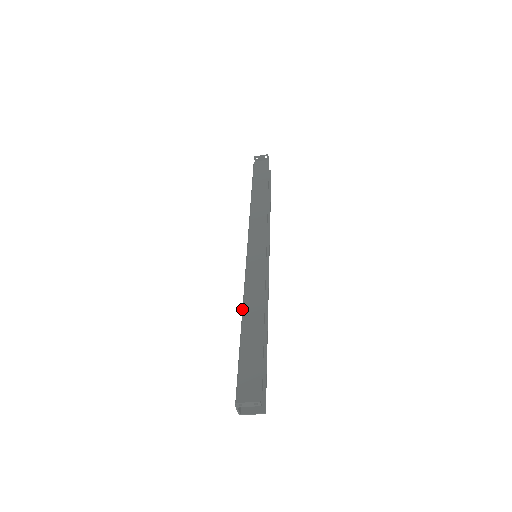
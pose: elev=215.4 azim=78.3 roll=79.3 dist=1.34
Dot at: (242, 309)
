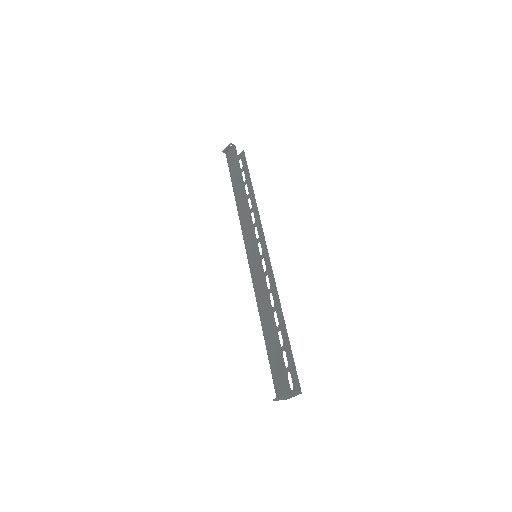
Dot at: (259, 315)
